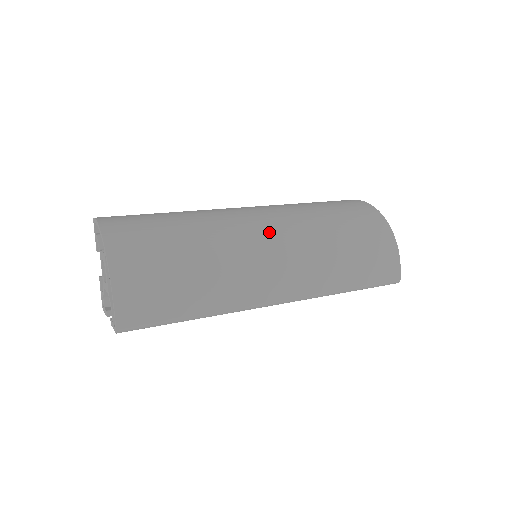
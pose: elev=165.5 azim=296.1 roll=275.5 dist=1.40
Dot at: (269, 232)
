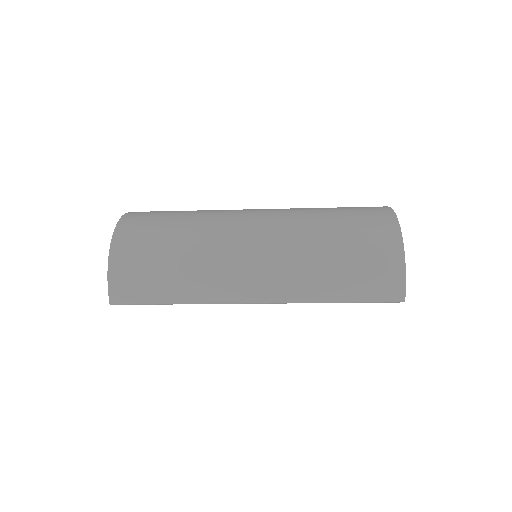
Dot at: (256, 235)
